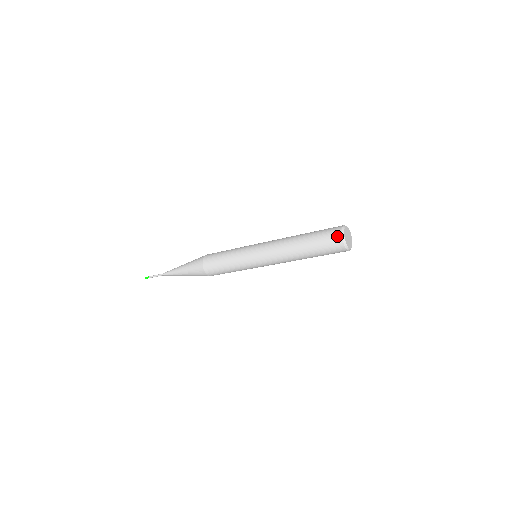
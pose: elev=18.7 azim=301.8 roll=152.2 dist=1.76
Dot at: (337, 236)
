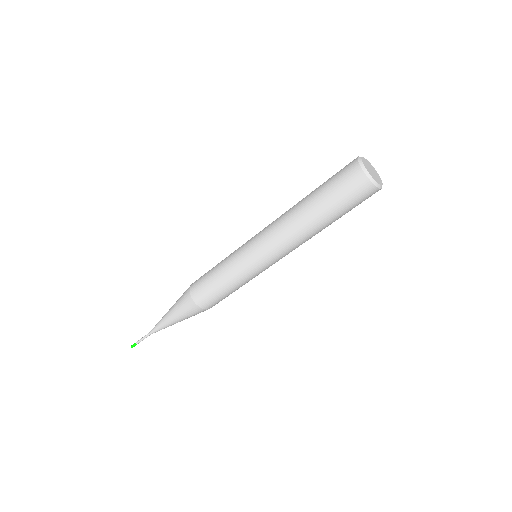
Dot at: (351, 162)
